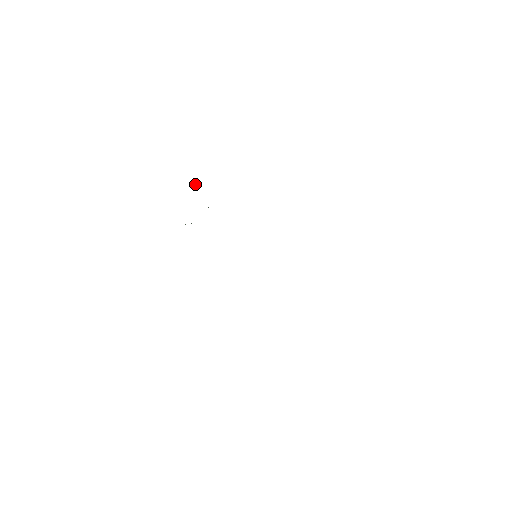
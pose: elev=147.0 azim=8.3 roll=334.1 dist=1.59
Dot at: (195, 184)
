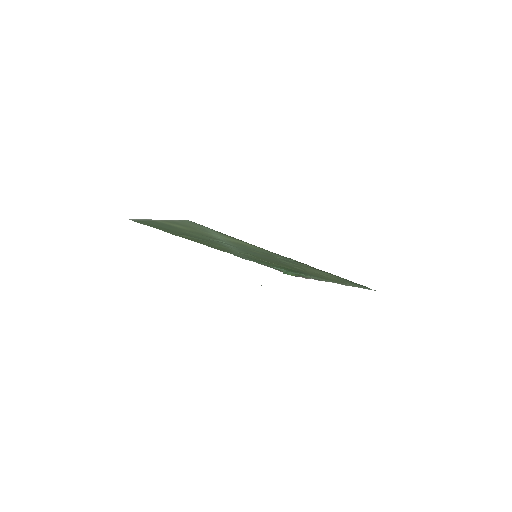
Dot at: (299, 276)
